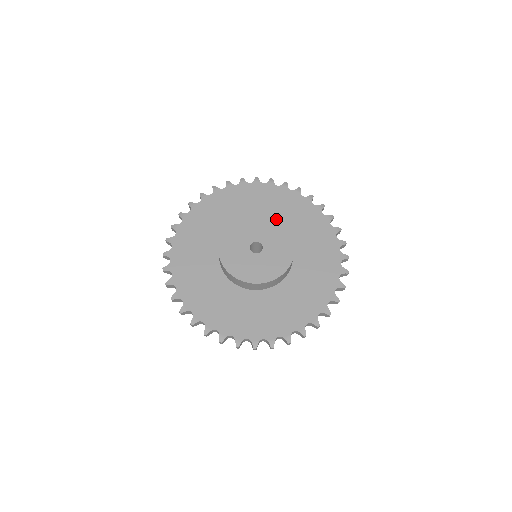
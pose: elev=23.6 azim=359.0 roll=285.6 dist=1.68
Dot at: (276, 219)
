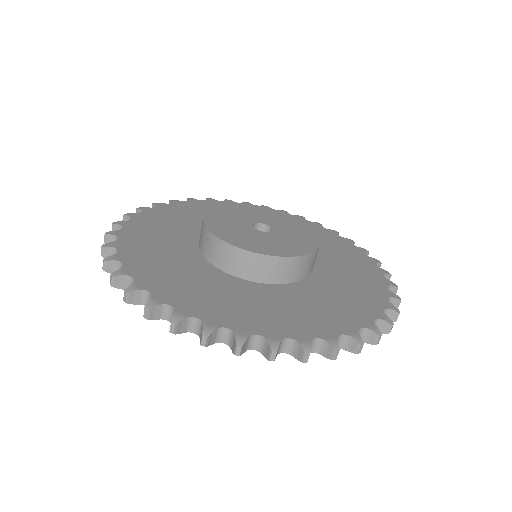
Dot at: (249, 204)
